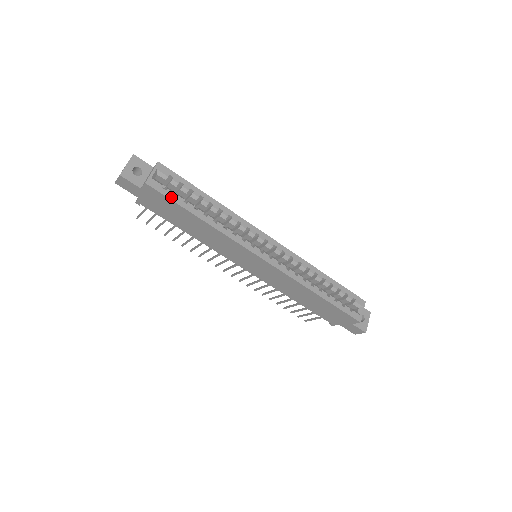
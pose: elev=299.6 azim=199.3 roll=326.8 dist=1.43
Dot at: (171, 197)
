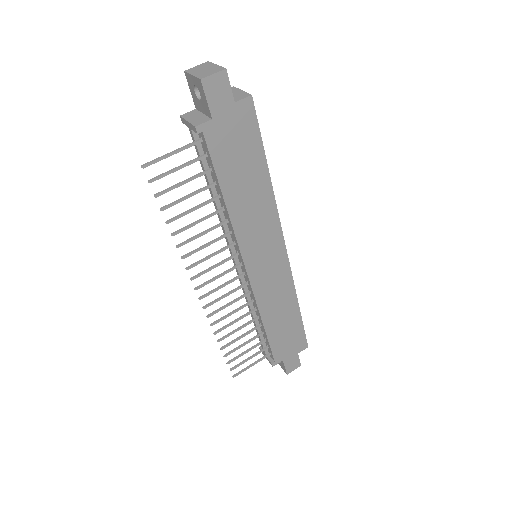
Dot at: (258, 130)
